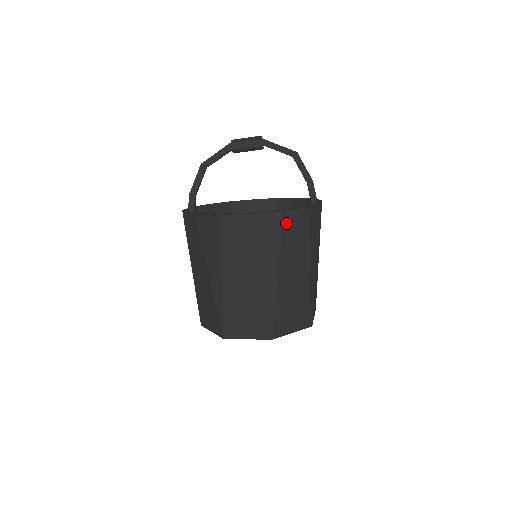
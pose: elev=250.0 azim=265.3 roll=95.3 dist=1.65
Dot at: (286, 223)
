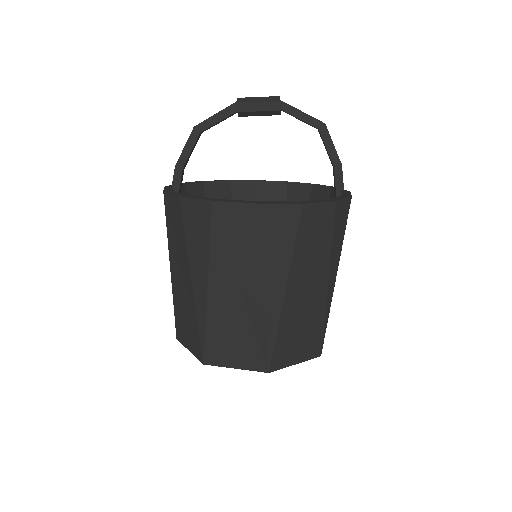
Dot at: (304, 221)
